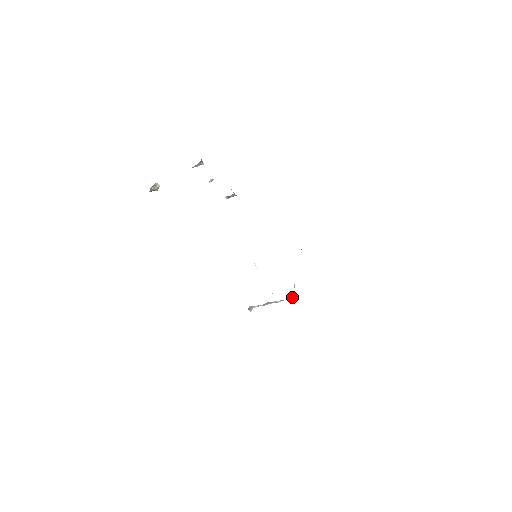
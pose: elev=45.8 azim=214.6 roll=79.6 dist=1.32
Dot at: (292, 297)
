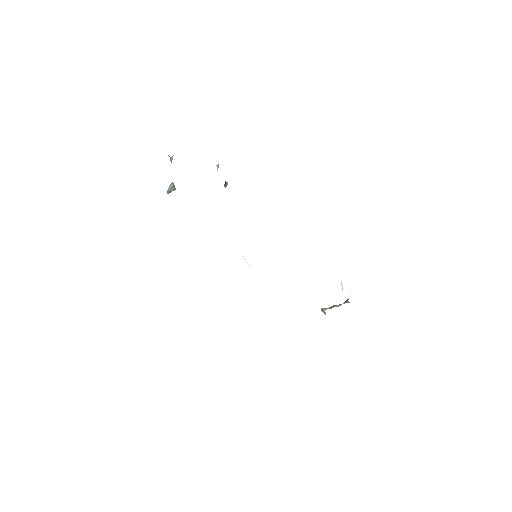
Dot at: (345, 301)
